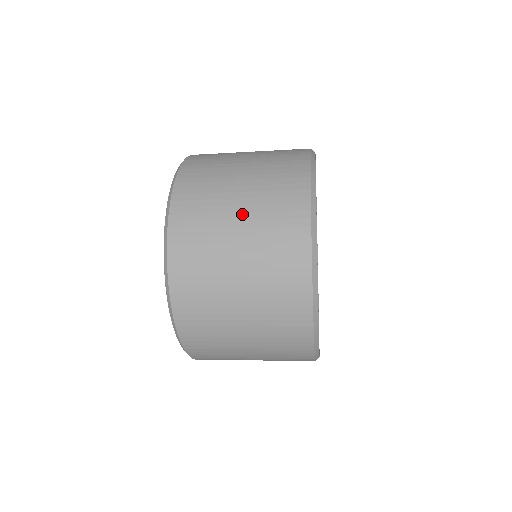
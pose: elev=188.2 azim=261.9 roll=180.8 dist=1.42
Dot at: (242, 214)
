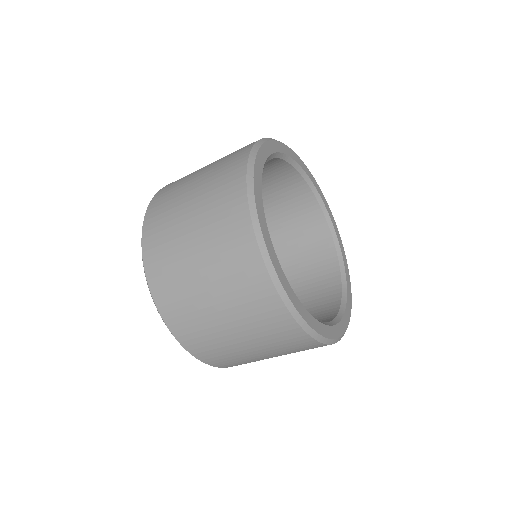
Dot at: (196, 240)
